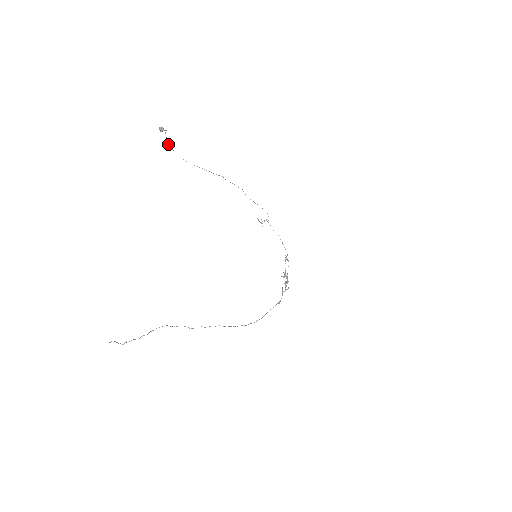
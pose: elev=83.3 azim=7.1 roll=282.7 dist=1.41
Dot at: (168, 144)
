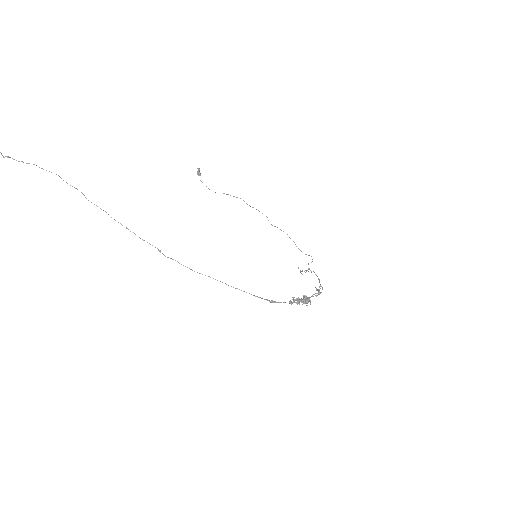
Dot at: occluded
